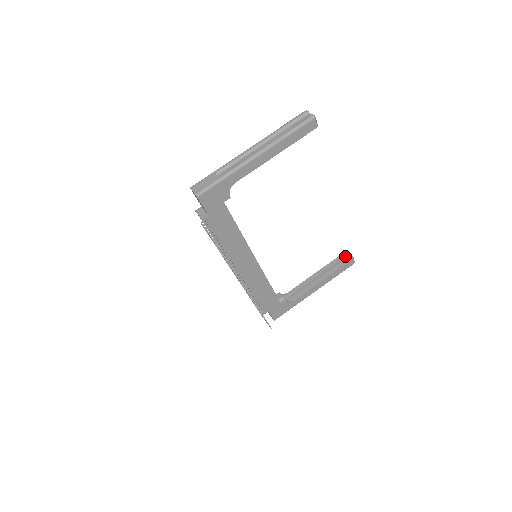
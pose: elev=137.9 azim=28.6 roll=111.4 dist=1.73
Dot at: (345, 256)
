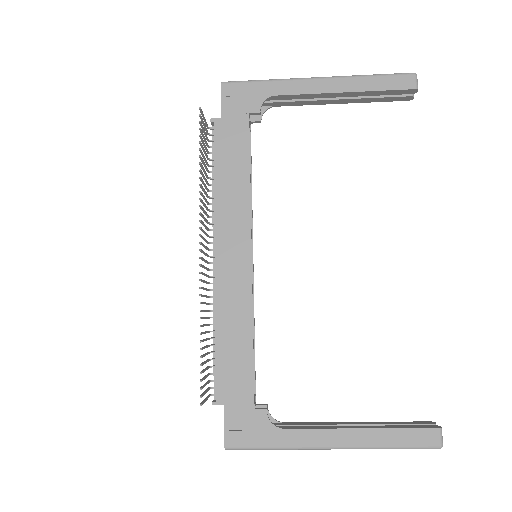
Dot at: (425, 423)
